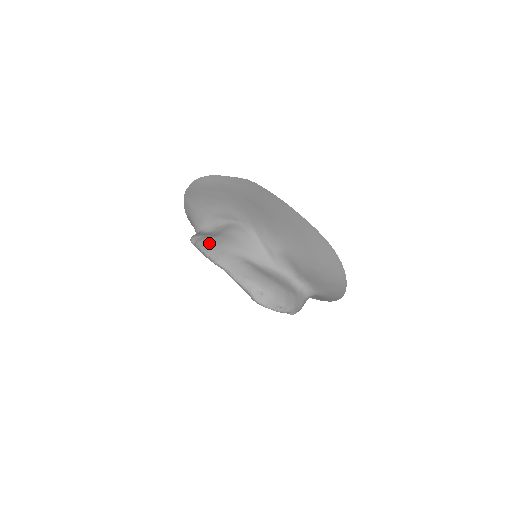
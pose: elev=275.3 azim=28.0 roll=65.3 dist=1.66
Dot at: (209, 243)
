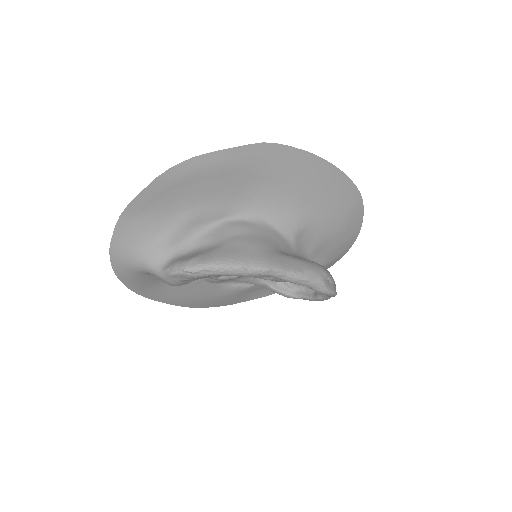
Dot at: (230, 254)
